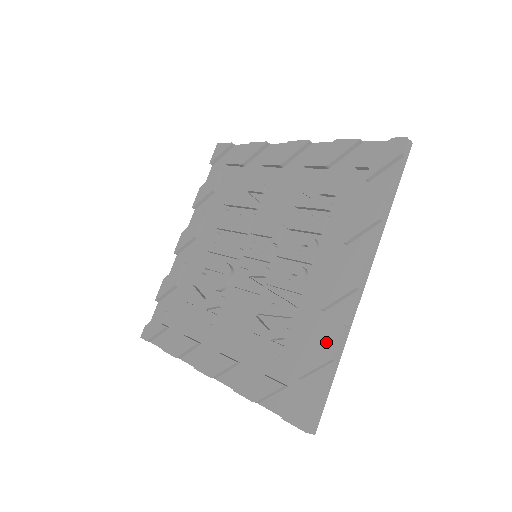
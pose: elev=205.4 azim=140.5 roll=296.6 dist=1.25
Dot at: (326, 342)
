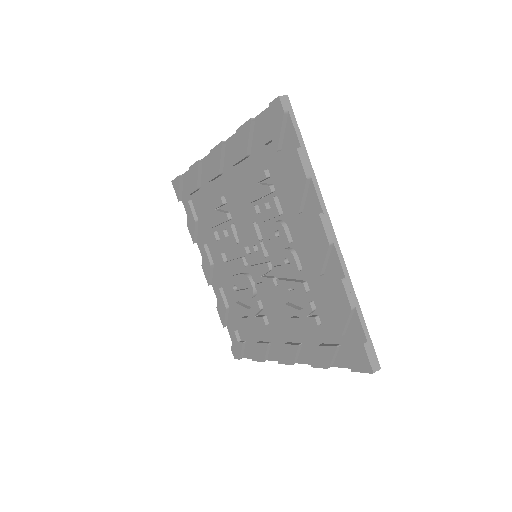
Dot at: (339, 299)
